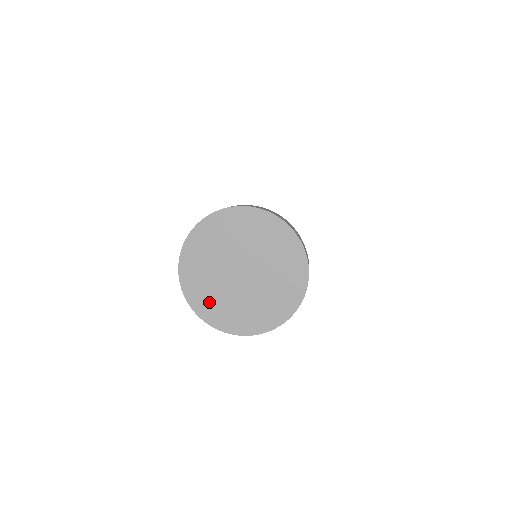
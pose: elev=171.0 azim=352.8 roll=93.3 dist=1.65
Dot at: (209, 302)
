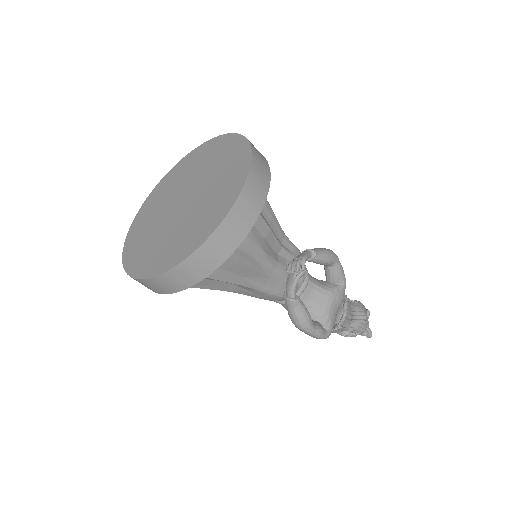
Dot at: (139, 236)
